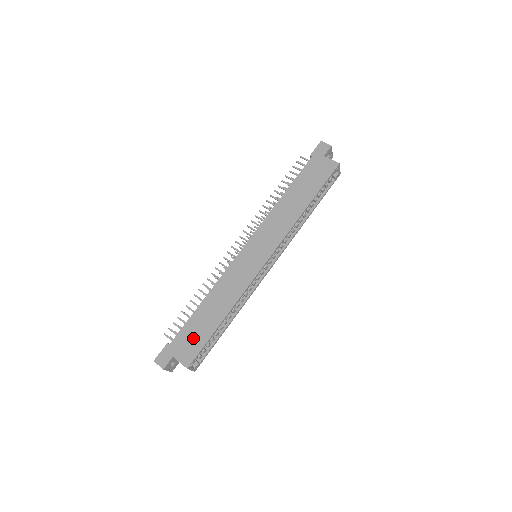
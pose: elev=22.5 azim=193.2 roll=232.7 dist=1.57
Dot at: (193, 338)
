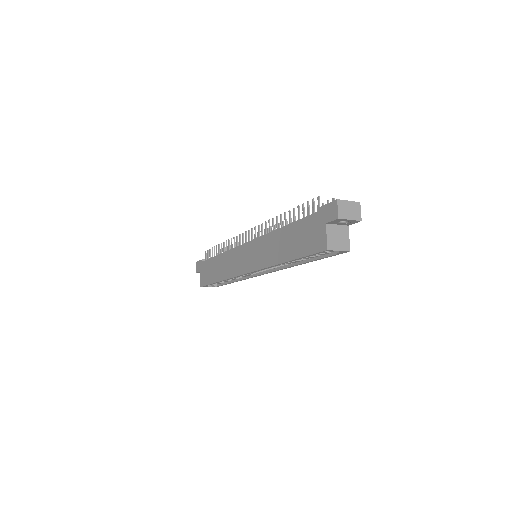
Dot at: (208, 273)
